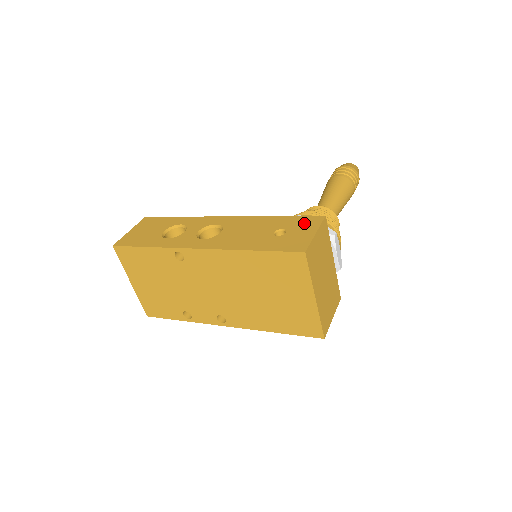
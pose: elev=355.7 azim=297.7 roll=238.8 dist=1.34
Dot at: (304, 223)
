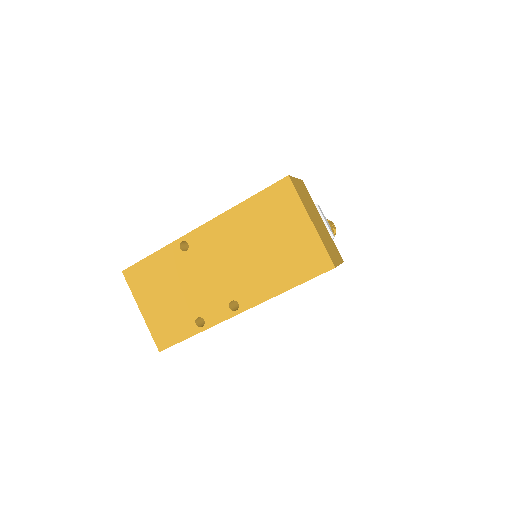
Dot at: occluded
